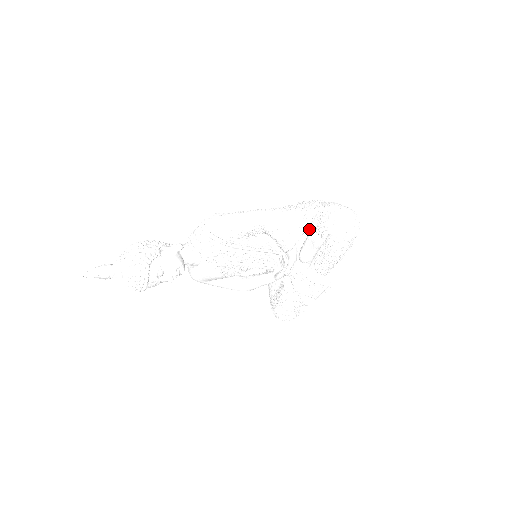
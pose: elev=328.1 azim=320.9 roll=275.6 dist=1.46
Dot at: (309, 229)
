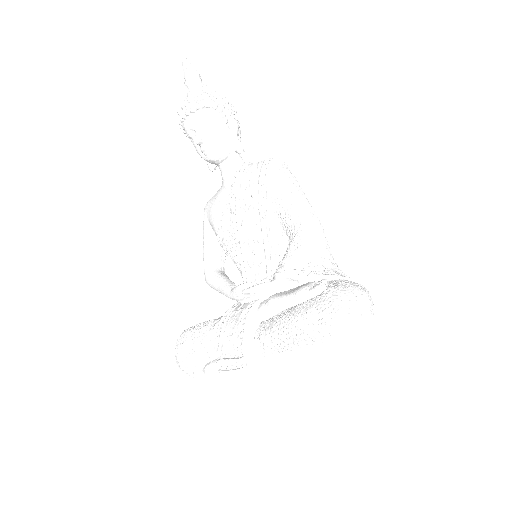
Dot at: occluded
